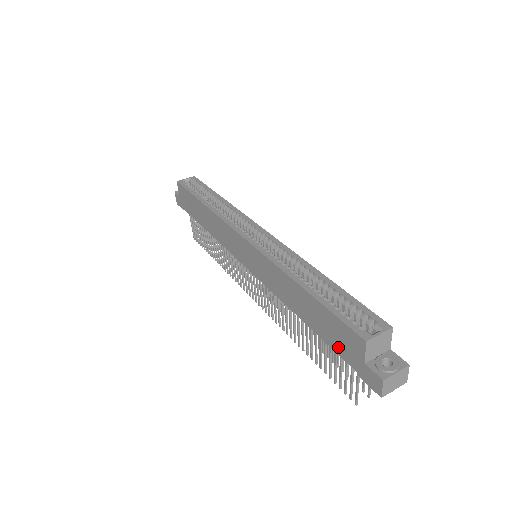
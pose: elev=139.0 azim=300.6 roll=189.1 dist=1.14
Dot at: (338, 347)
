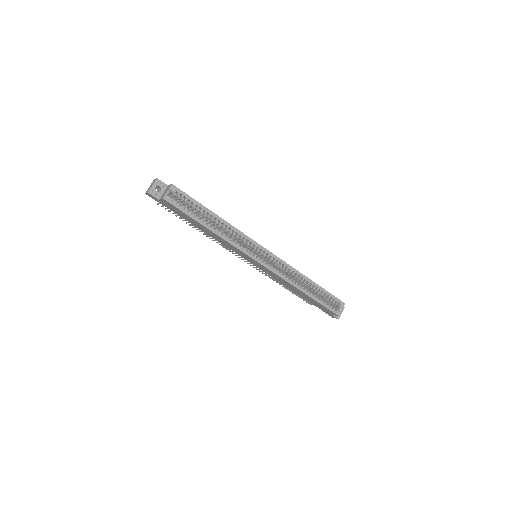
Dot at: (317, 306)
